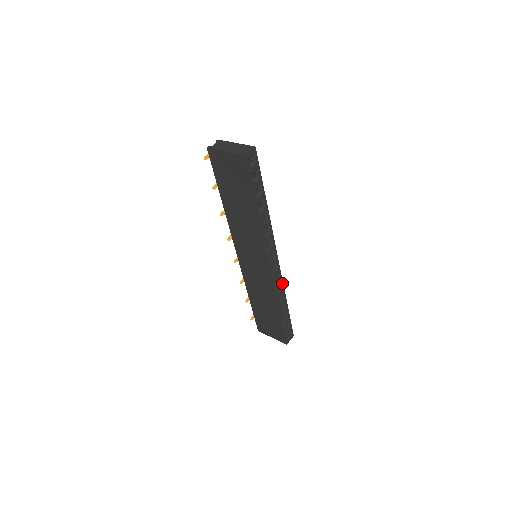
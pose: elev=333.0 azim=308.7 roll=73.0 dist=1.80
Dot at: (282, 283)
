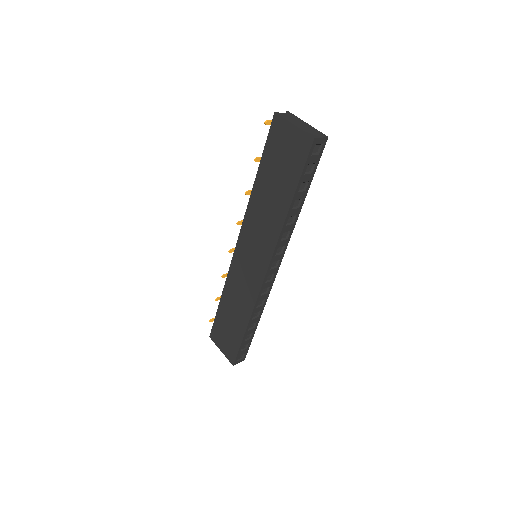
Dot at: (267, 298)
